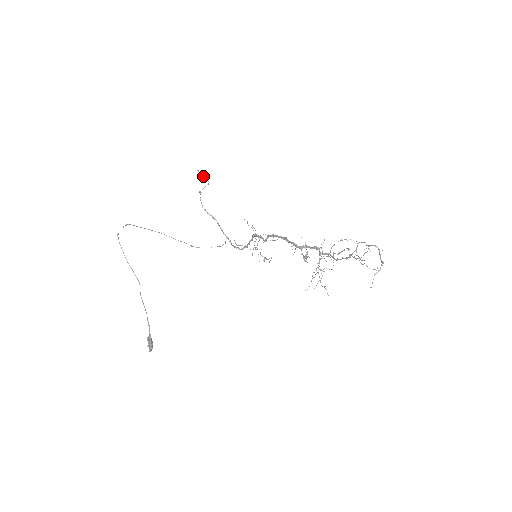
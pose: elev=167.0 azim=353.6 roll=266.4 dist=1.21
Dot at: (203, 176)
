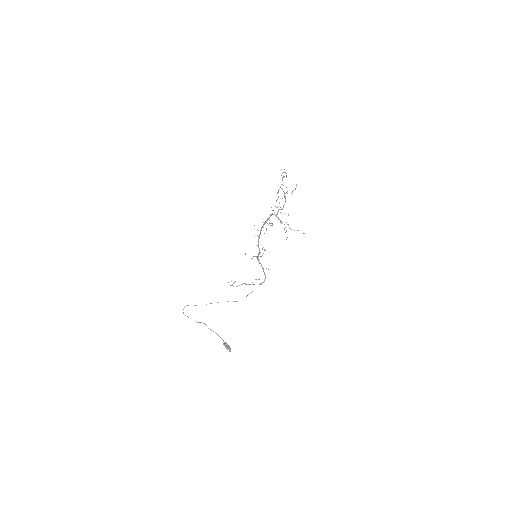
Dot at: occluded
